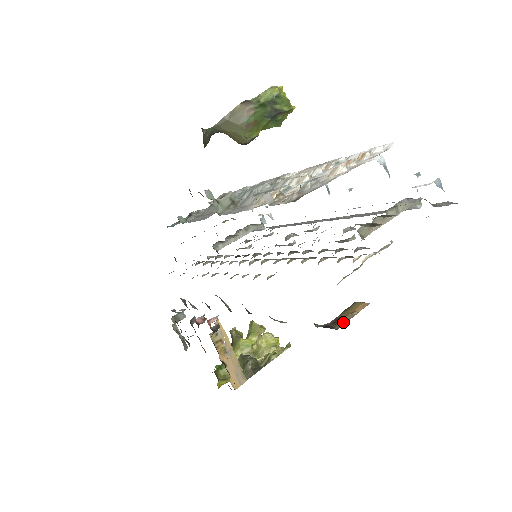
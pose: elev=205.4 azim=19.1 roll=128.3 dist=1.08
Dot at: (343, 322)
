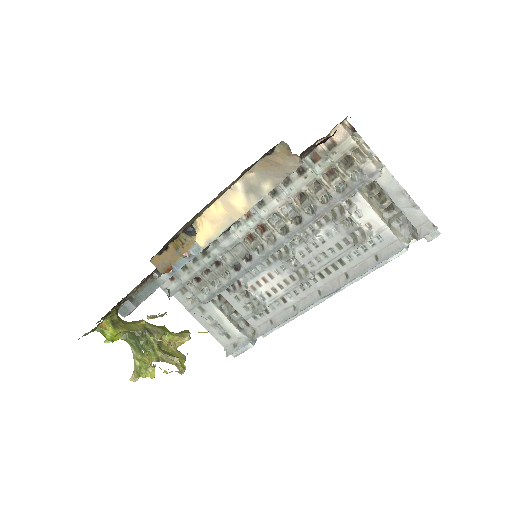
Dot at: occluded
